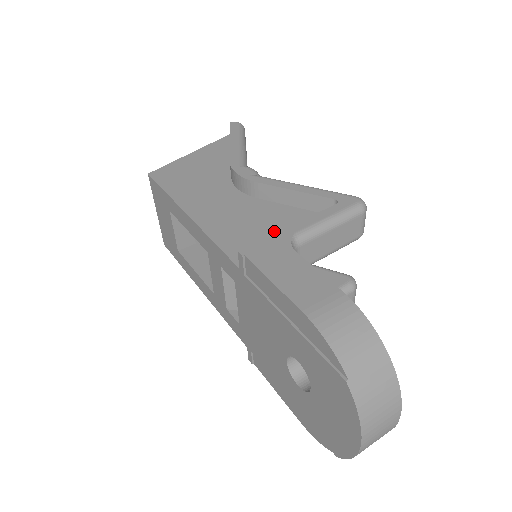
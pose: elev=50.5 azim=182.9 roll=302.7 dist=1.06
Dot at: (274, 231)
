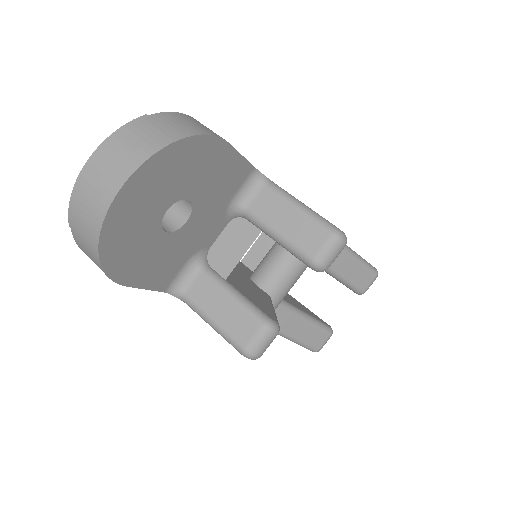
Dot at: occluded
